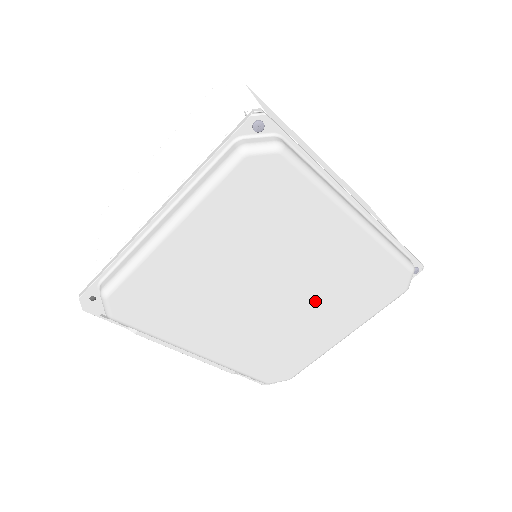
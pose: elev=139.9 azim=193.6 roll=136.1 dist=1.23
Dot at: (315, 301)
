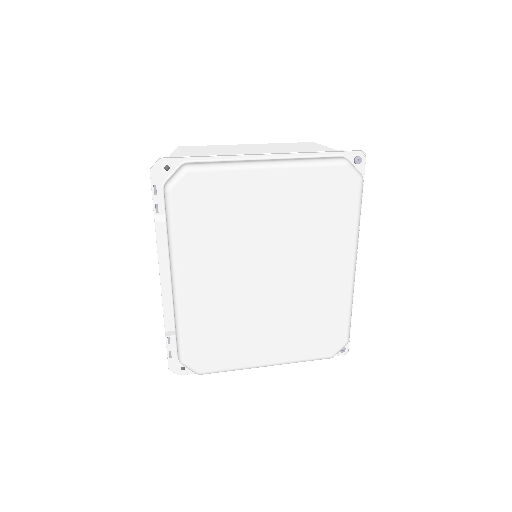
Dot at: (283, 309)
